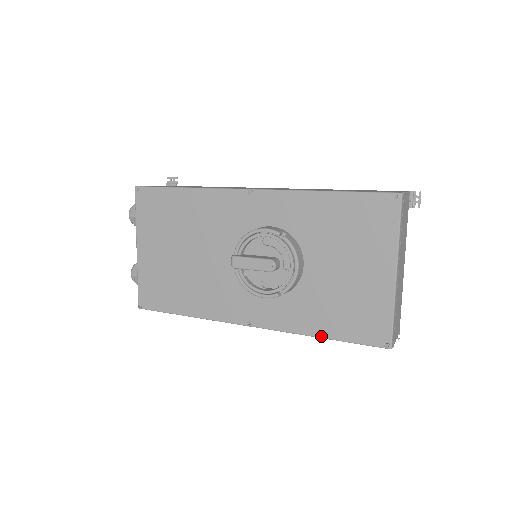
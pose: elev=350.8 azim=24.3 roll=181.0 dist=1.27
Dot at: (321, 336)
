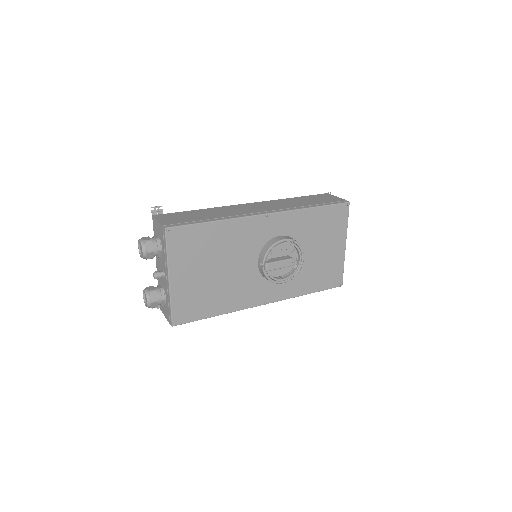
Dot at: (309, 293)
